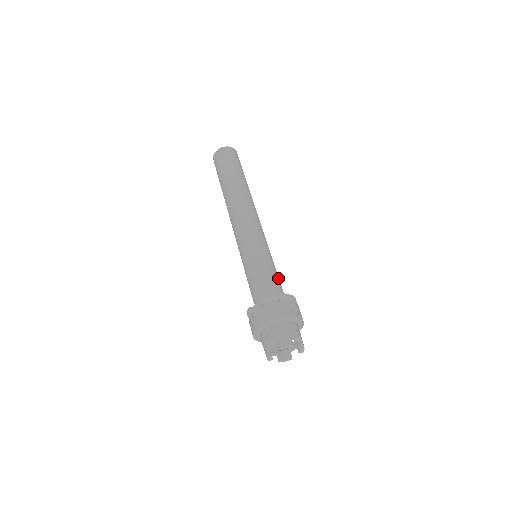
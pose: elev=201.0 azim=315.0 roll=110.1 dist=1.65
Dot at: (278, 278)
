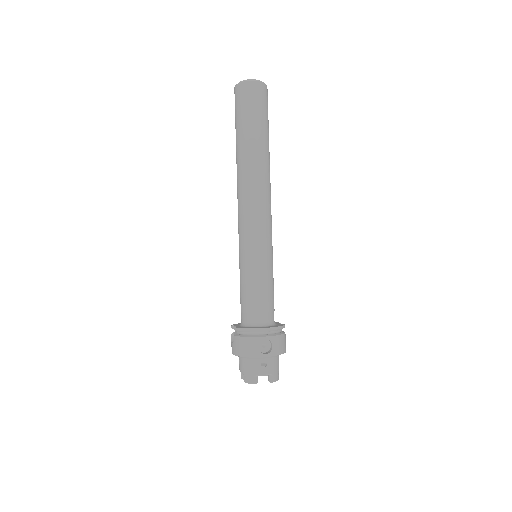
Dot at: (267, 296)
